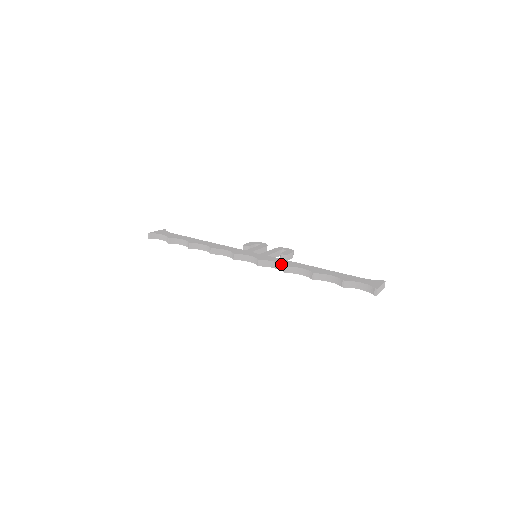
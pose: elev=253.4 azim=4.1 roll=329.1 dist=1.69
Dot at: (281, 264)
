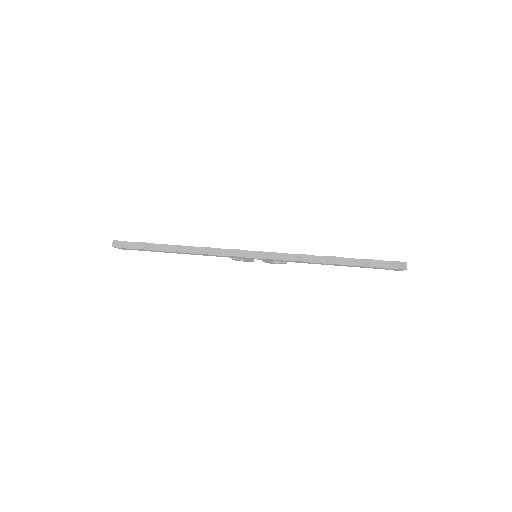
Dot at: (296, 254)
